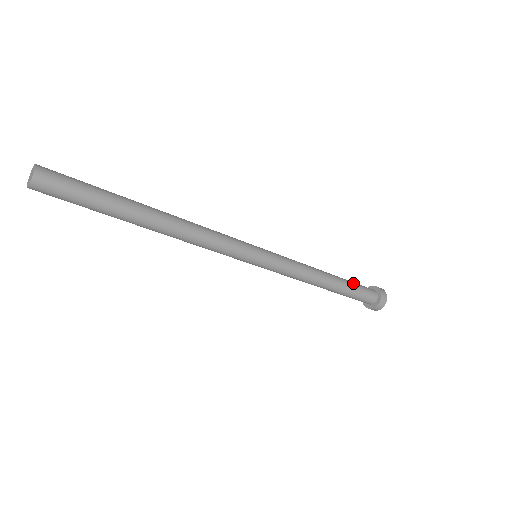
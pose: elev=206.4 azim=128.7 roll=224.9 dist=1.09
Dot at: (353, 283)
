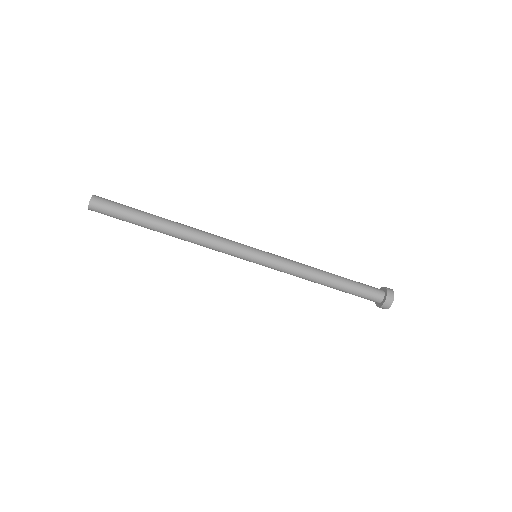
Dot at: (356, 283)
